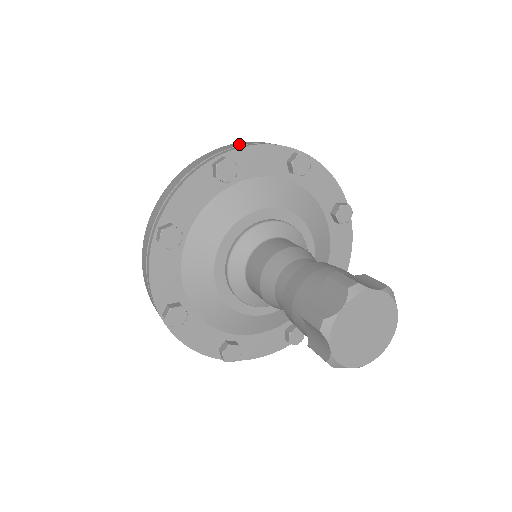
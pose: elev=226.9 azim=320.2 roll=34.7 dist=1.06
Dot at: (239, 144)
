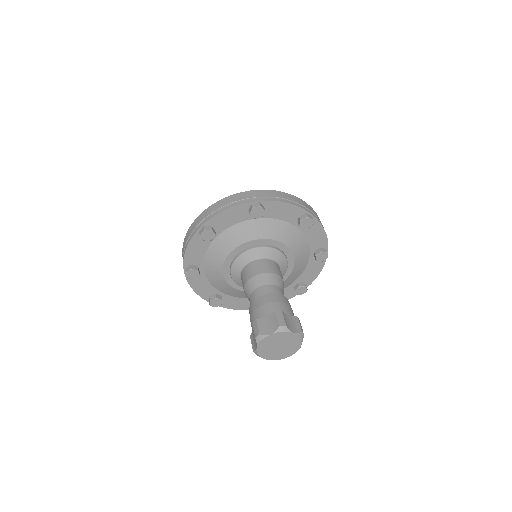
Dot at: (275, 194)
